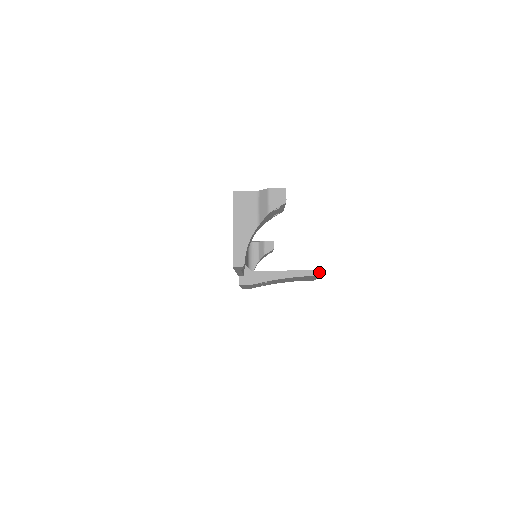
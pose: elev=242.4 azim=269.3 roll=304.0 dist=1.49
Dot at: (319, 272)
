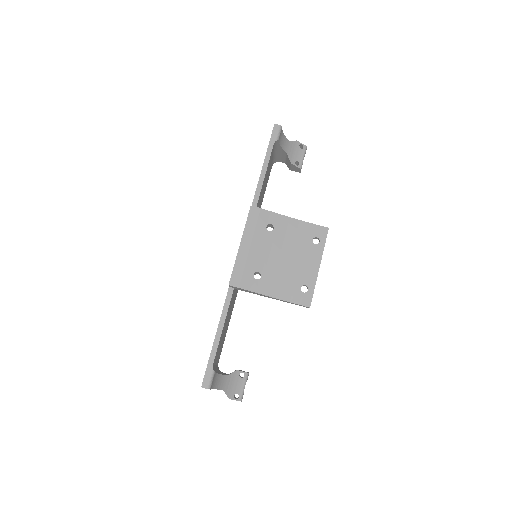
Dot at: (323, 227)
